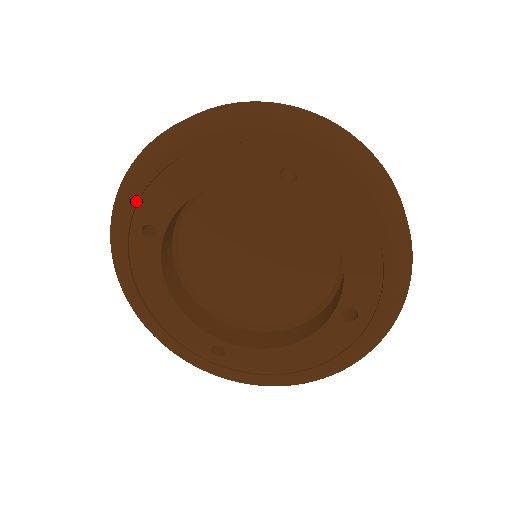
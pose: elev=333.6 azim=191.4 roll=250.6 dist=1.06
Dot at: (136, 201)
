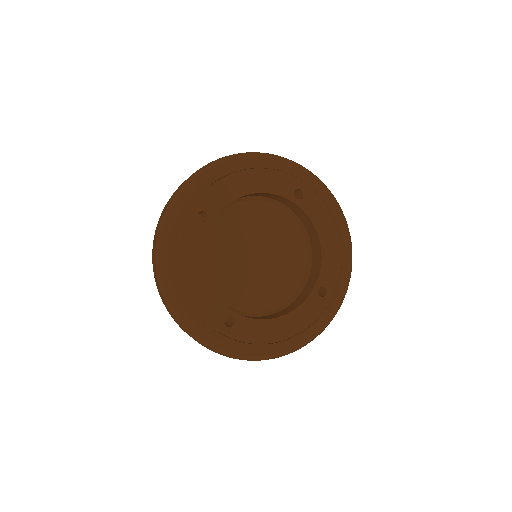
Dot at: (200, 193)
